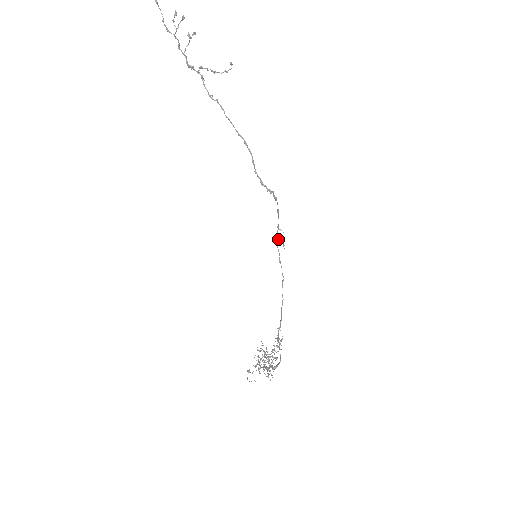
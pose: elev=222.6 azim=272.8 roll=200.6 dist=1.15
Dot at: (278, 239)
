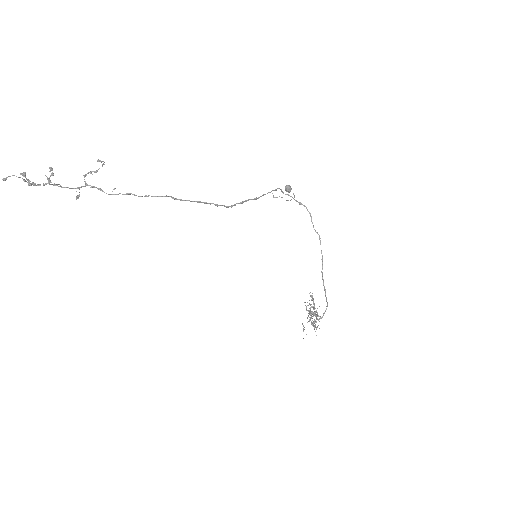
Dot at: occluded
